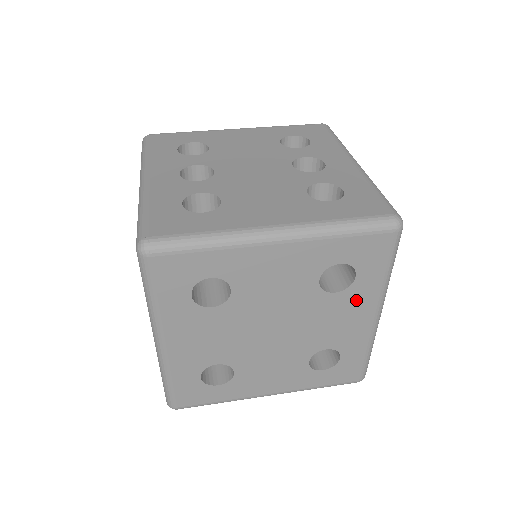
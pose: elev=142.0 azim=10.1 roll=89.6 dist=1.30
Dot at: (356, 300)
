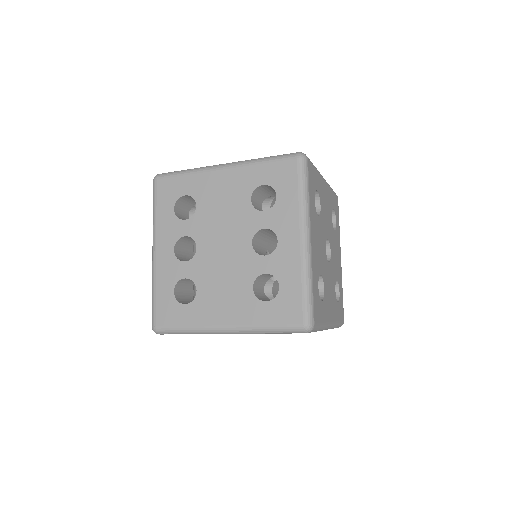
Dot at: occluded
